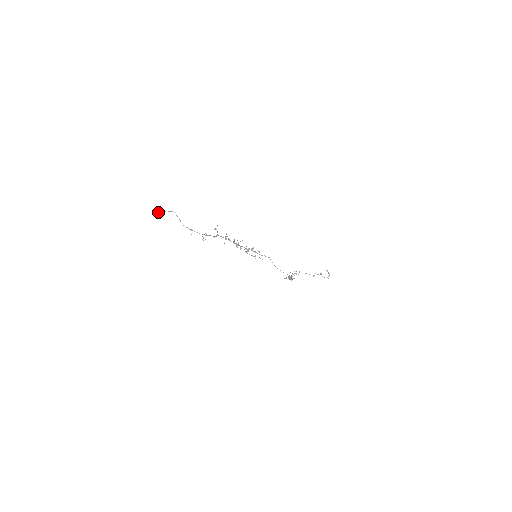
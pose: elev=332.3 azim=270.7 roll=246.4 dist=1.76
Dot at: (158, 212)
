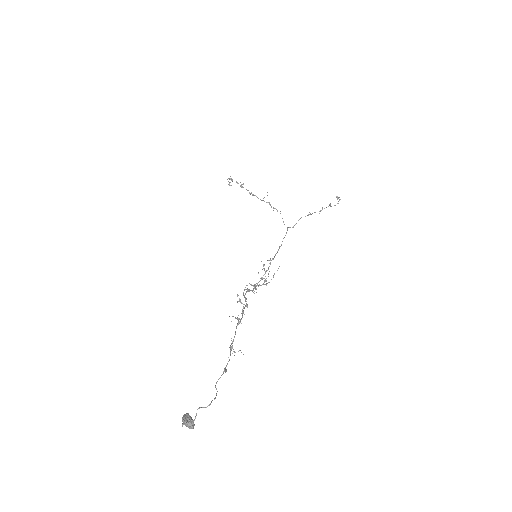
Dot at: occluded
